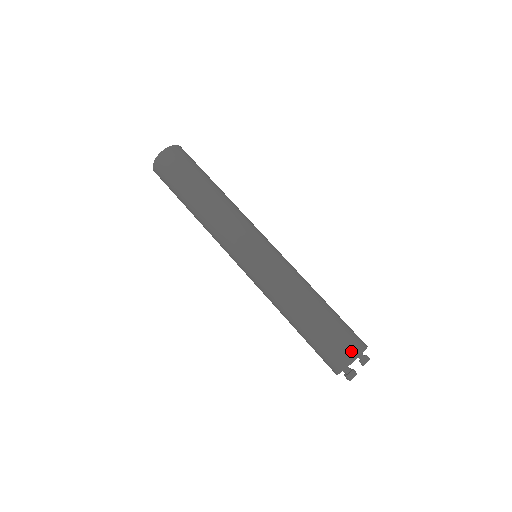
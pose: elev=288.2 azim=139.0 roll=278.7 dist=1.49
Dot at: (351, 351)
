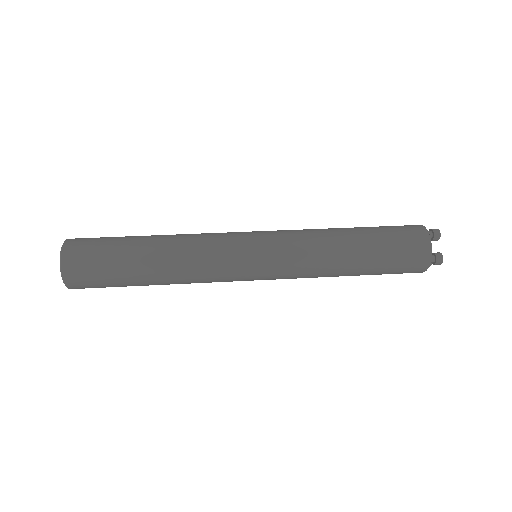
Dot at: occluded
